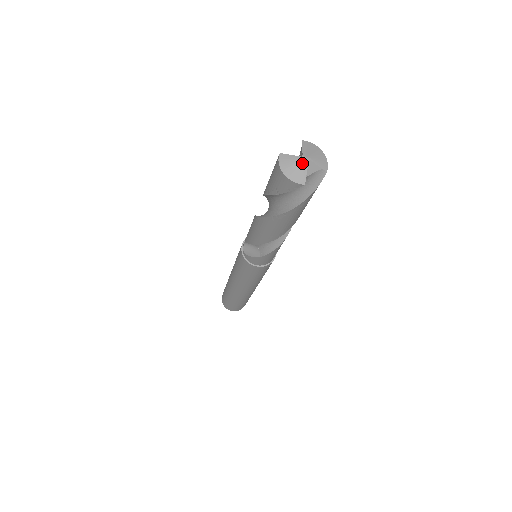
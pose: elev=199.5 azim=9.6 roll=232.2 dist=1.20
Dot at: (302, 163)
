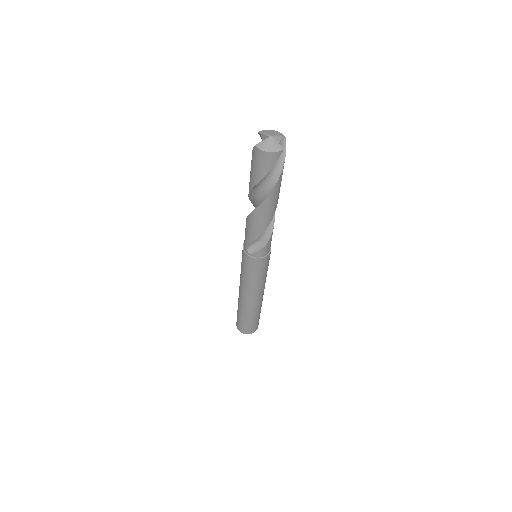
Dot at: (272, 140)
